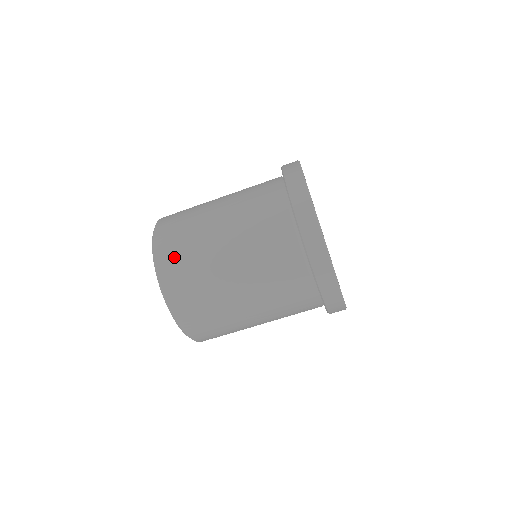
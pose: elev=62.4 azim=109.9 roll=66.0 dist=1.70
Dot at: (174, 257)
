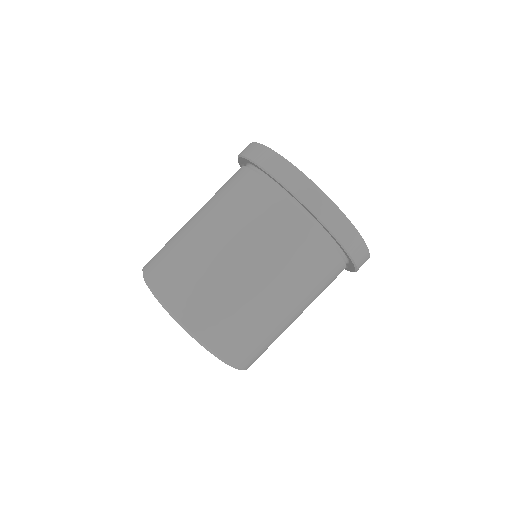
Dot at: (157, 254)
